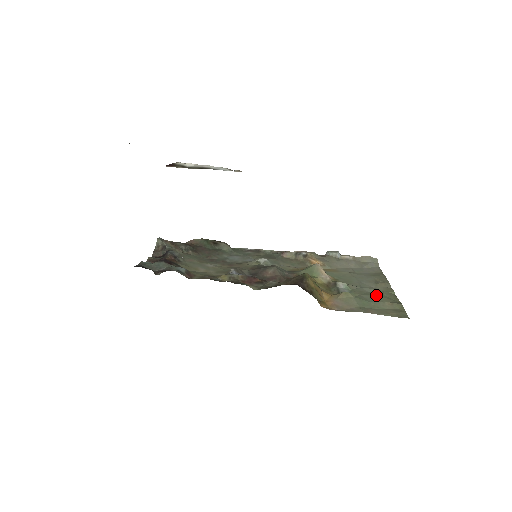
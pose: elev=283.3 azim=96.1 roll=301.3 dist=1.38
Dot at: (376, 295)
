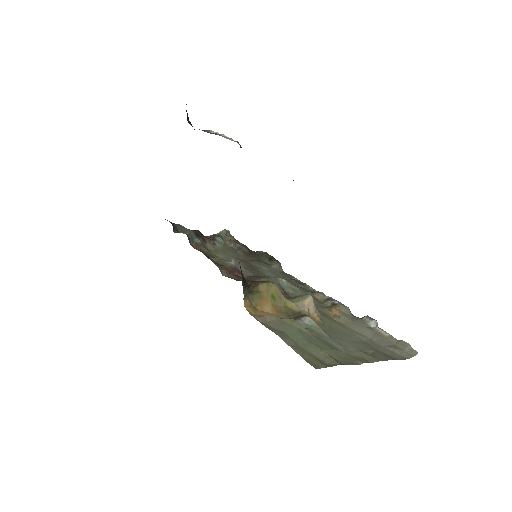
Dot at: (329, 346)
